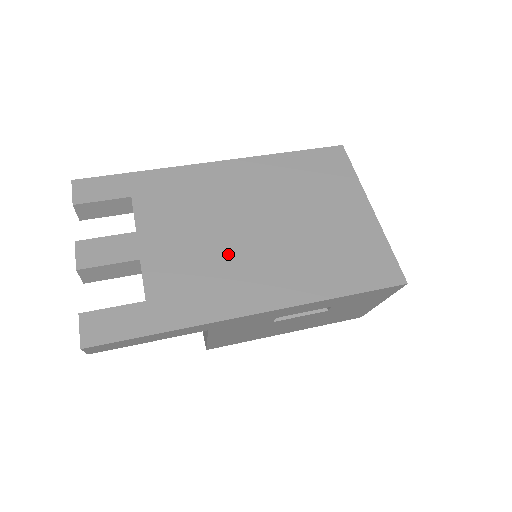
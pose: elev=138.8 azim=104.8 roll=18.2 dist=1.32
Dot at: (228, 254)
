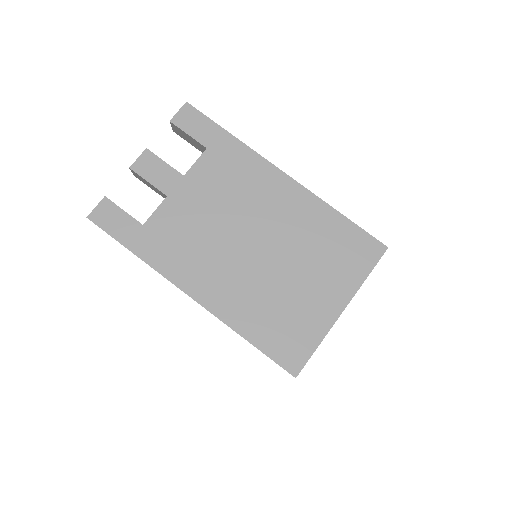
Dot at: (217, 244)
